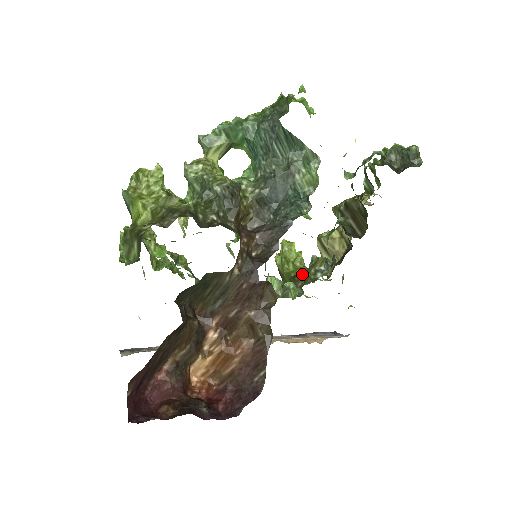
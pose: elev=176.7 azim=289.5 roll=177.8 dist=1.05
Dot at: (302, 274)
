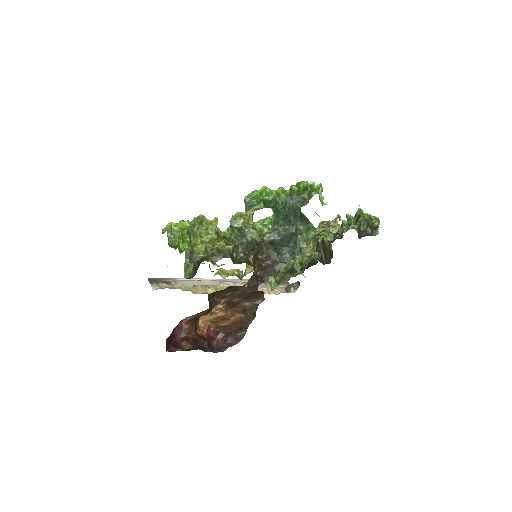
Dot at: (281, 271)
